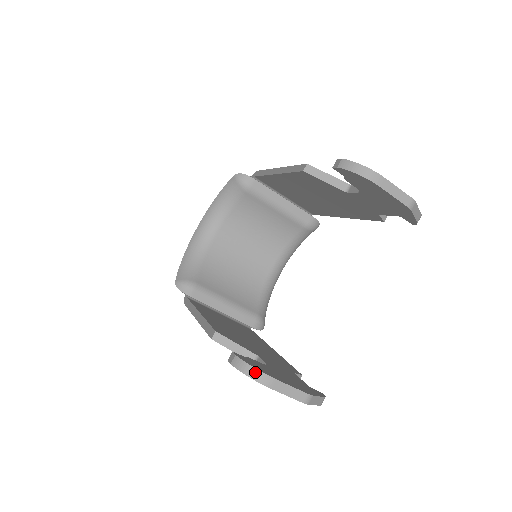
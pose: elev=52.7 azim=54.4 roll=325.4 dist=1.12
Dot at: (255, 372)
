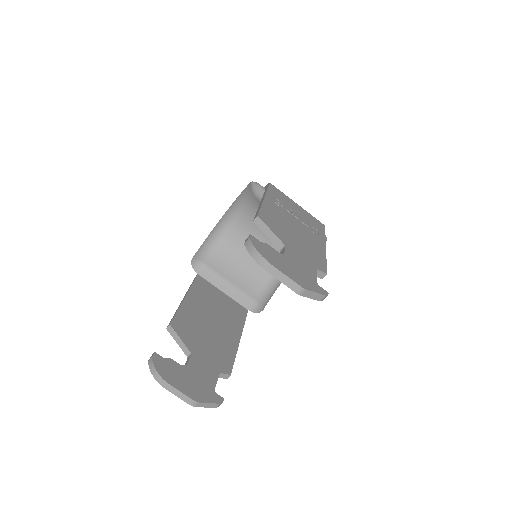
Dot at: (157, 374)
